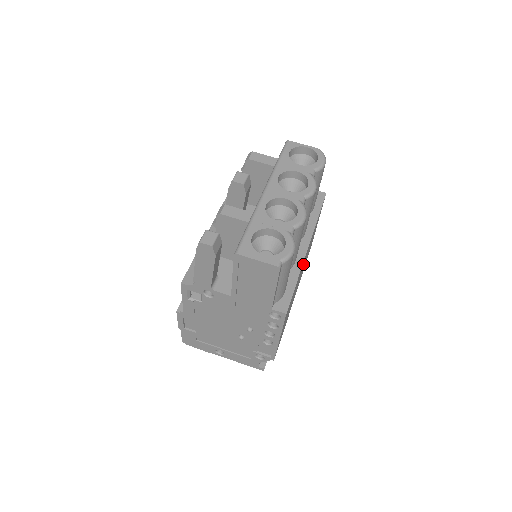
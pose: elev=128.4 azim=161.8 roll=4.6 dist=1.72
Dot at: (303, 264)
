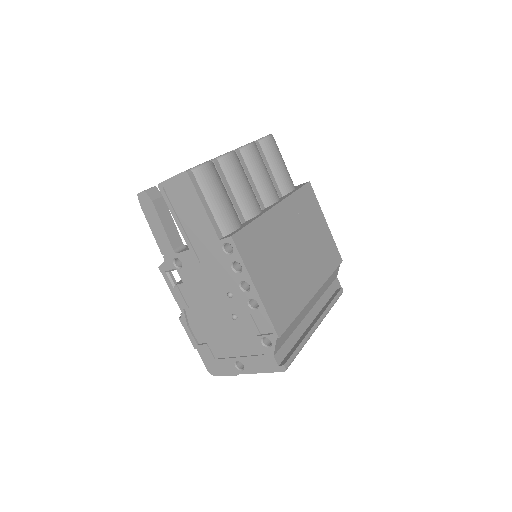
Dot at: (281, 227)
